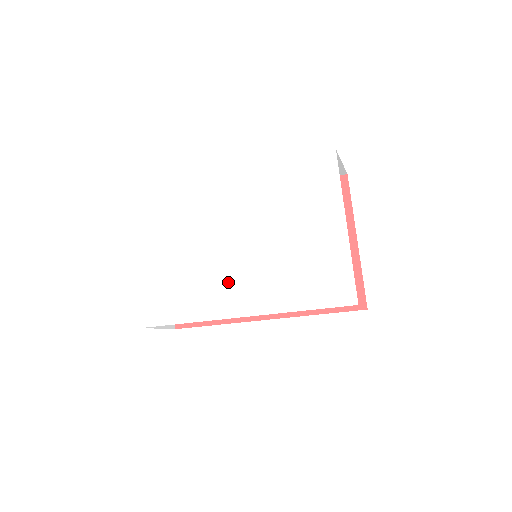
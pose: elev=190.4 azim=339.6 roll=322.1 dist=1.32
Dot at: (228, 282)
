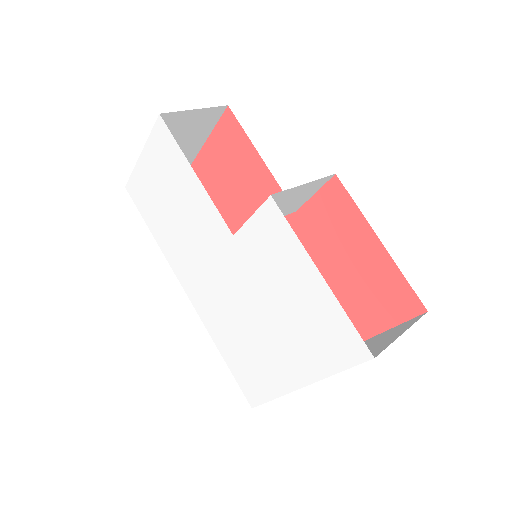
Dot at: (196, 266)
